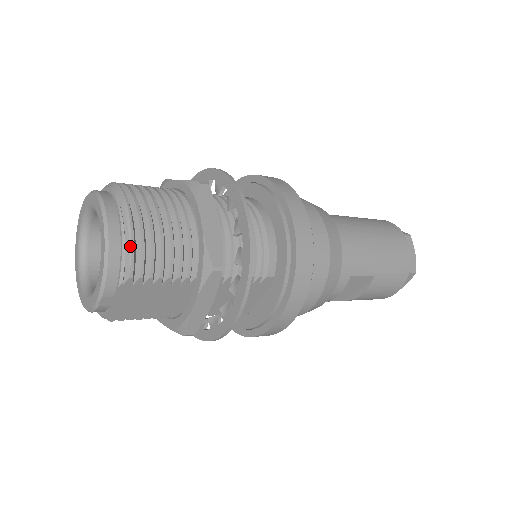
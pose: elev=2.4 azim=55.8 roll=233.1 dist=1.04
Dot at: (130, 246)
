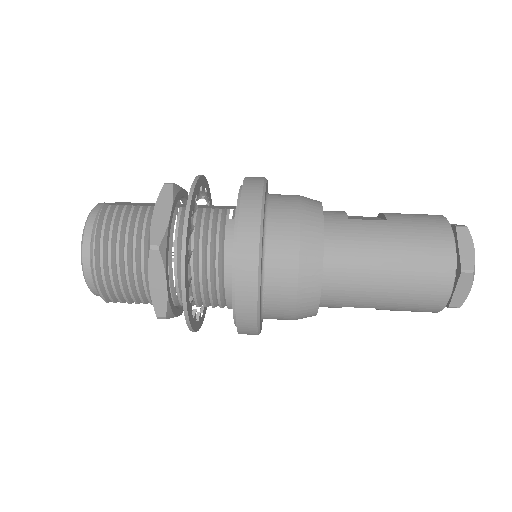
Dot at: (98, 290)
